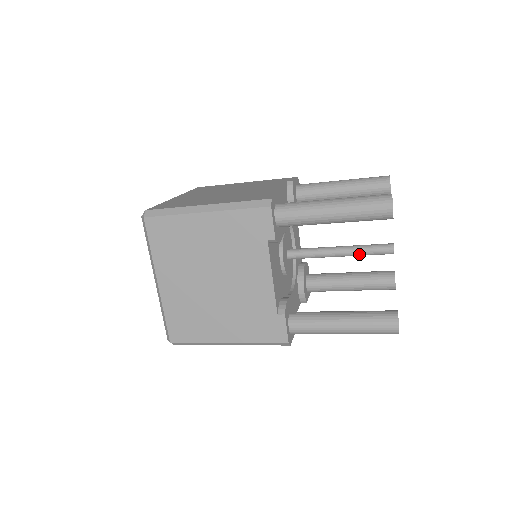
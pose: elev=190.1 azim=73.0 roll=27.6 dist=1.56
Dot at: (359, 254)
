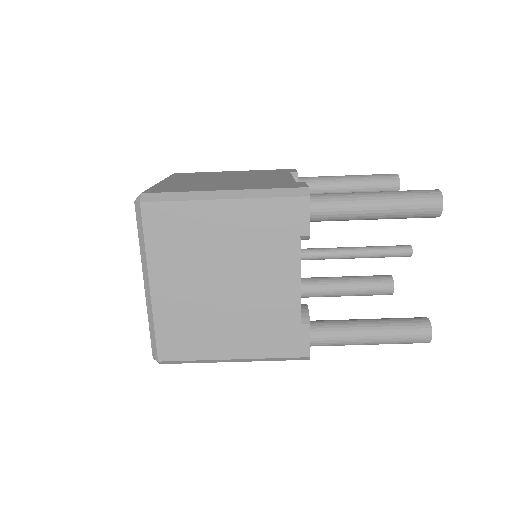
Dot at: (375, 248)
